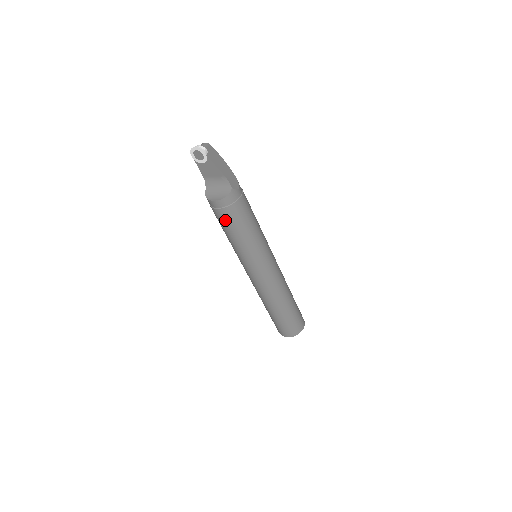
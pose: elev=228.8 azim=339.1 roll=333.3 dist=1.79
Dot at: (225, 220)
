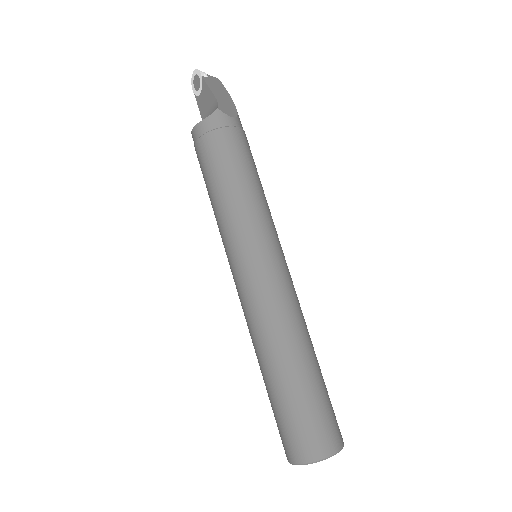
Dot at: (203, 160)
